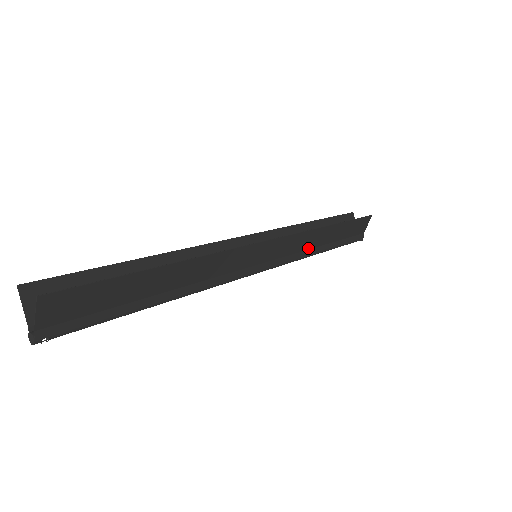
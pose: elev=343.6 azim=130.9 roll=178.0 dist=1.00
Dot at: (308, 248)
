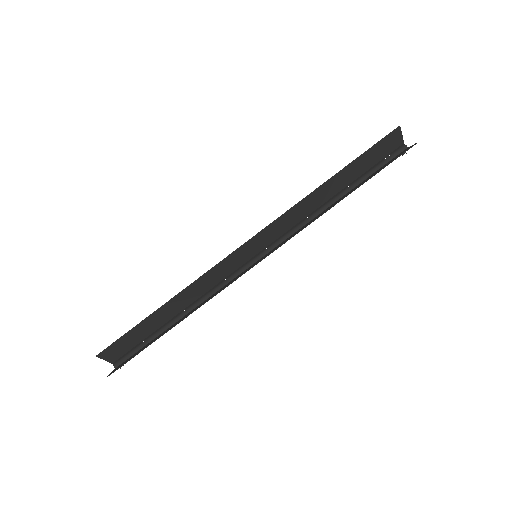
Dot at: (317, 216)
